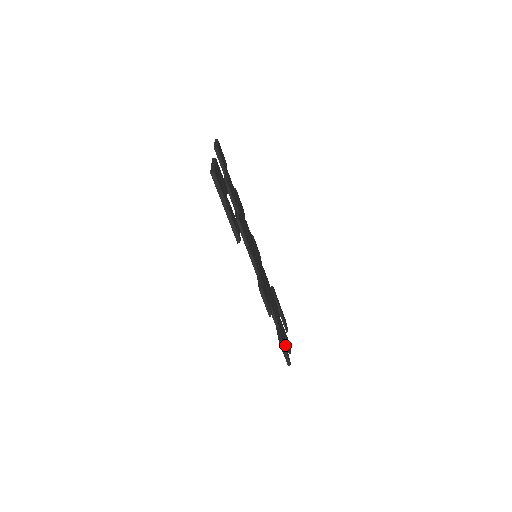
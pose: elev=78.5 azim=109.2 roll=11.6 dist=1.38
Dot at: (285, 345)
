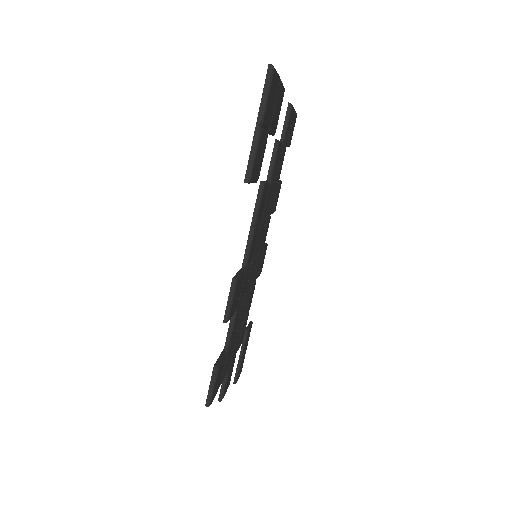
Dot at: (220, 378)
